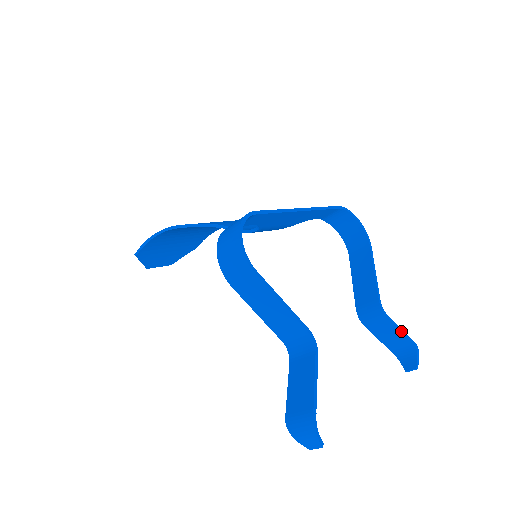
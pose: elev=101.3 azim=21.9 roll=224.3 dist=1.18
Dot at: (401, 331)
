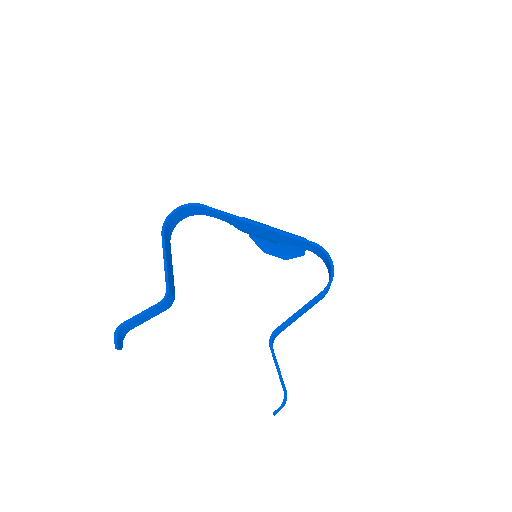
Dot at: (277, 369)
